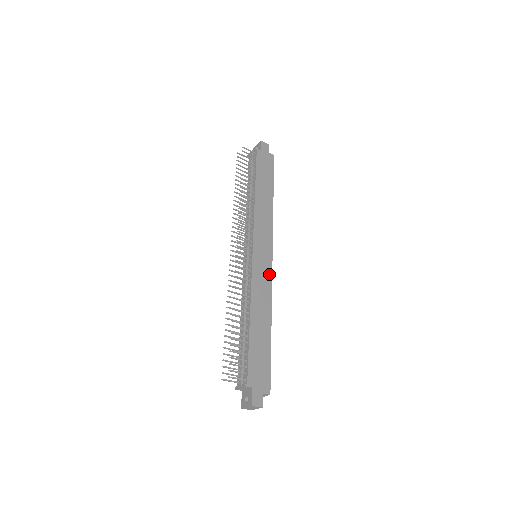
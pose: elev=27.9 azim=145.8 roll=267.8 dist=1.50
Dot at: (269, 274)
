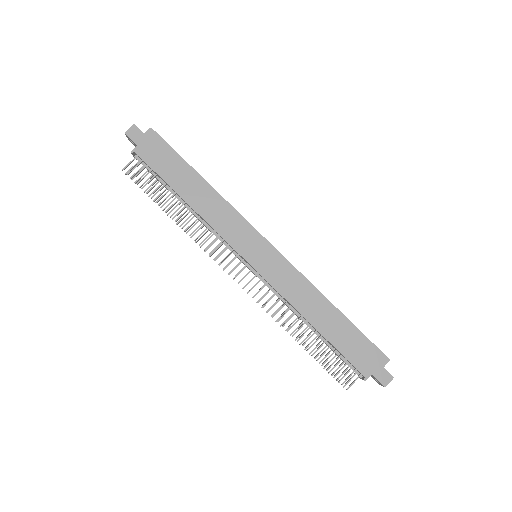
Dot at: (284, 263)
